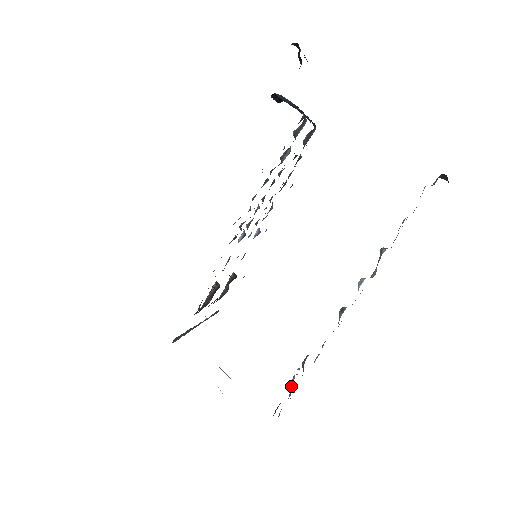
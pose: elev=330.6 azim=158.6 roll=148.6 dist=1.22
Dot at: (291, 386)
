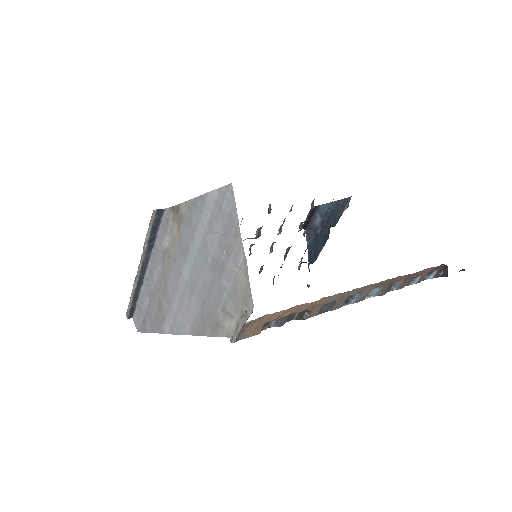
Dot at: occluded
